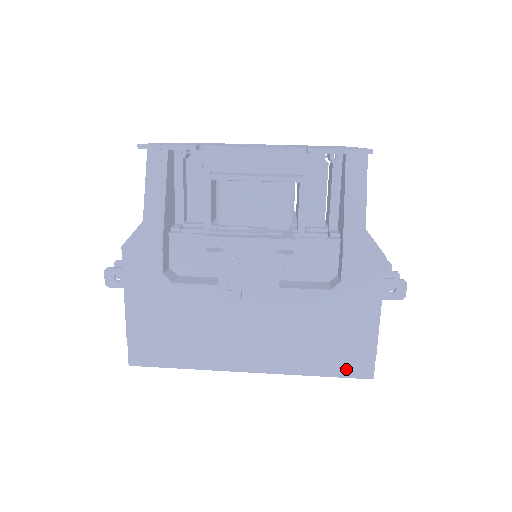
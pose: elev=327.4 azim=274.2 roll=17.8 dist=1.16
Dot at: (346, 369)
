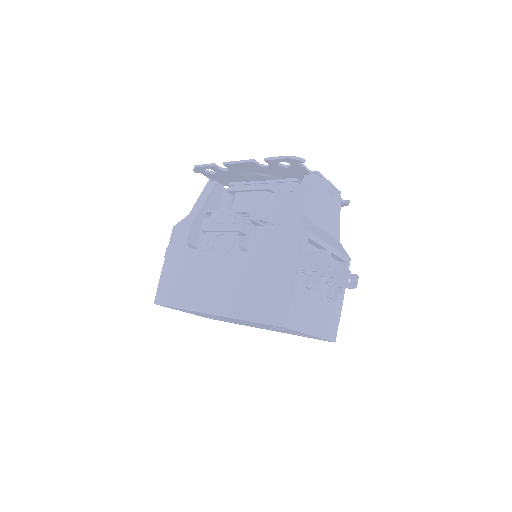
Dot at: (269, 316)
